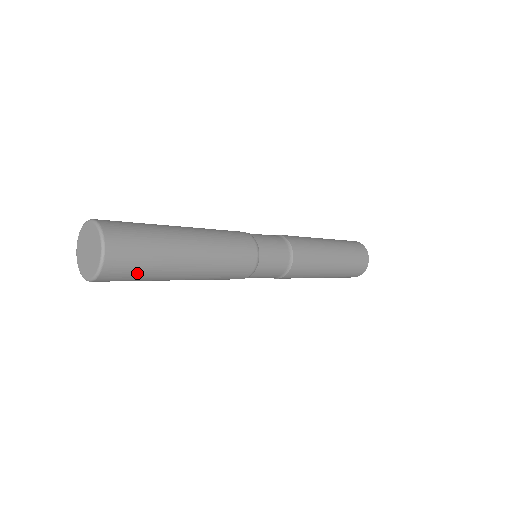
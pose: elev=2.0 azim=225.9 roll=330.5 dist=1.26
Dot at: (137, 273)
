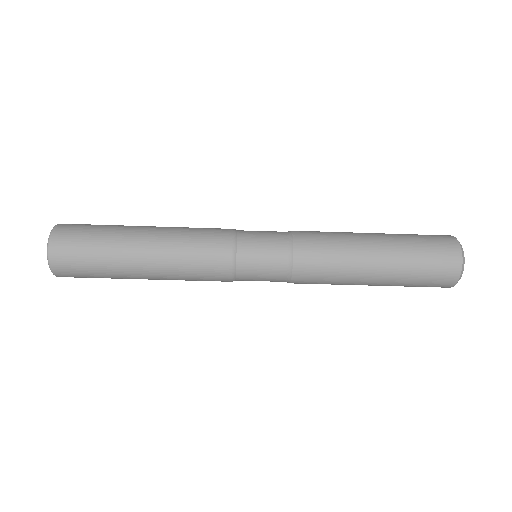
Dot at: (88, 233)
